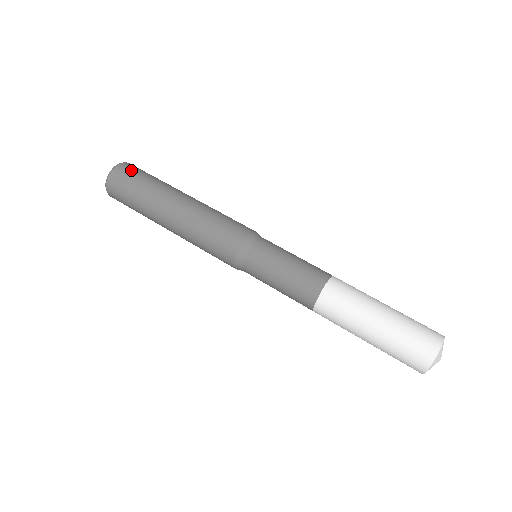
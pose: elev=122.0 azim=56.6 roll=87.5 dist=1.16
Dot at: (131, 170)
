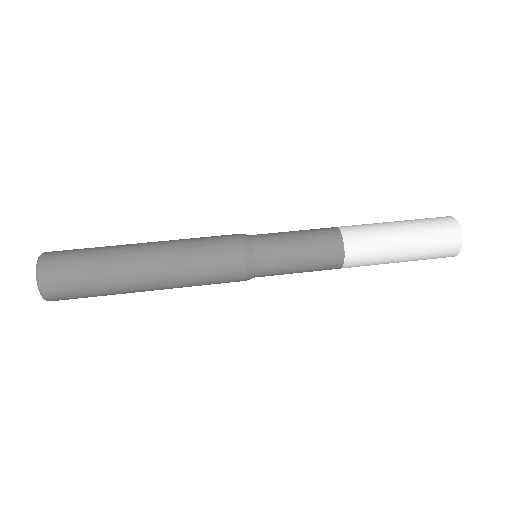
Dot at: (59, 263)
